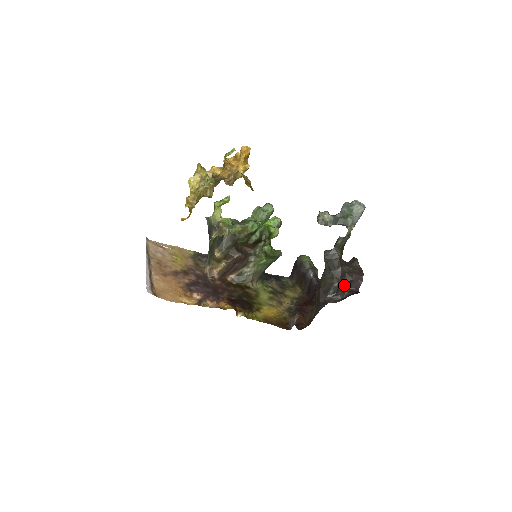
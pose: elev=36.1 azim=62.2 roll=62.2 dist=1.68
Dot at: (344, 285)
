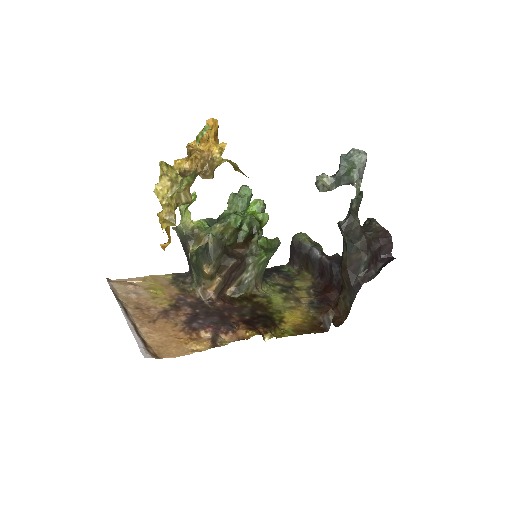
Dot at: (373, 256)
